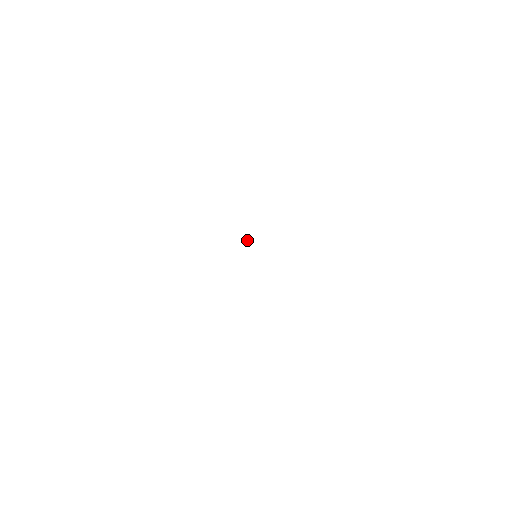
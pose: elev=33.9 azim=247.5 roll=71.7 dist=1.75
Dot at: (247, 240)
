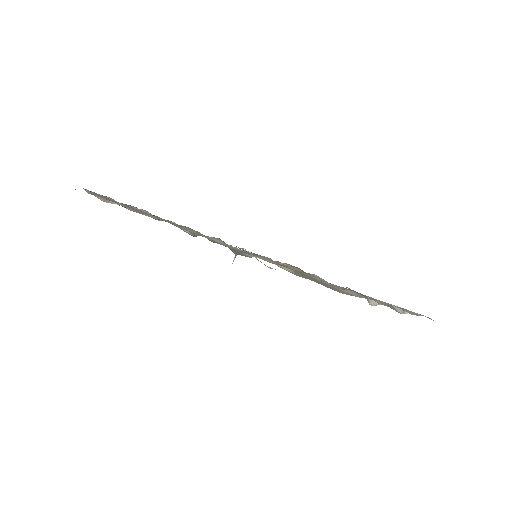
Dot at: occluded
